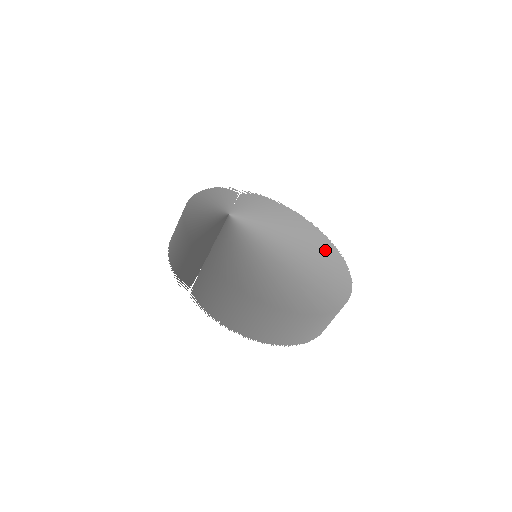
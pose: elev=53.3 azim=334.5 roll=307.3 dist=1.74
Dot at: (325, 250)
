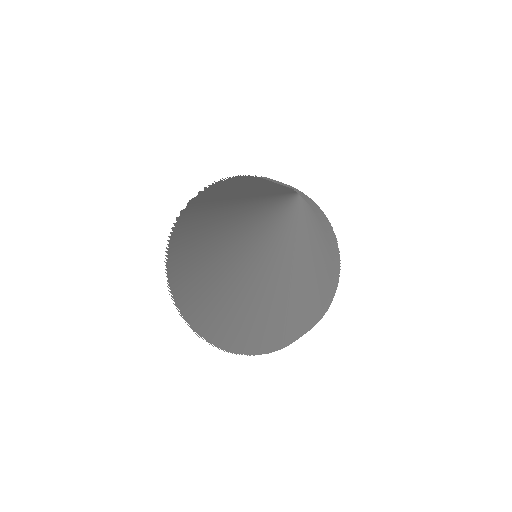
Dot at: (308, 306)
